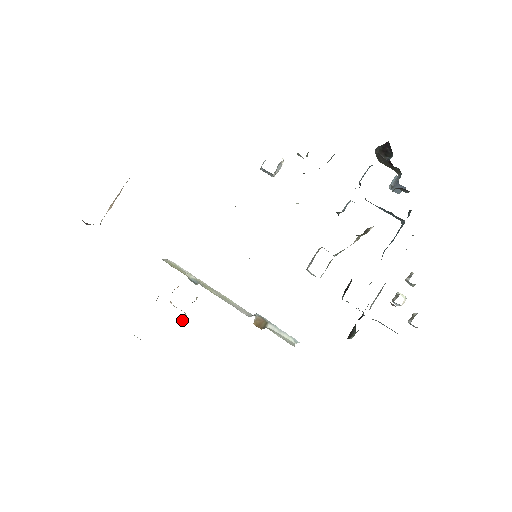
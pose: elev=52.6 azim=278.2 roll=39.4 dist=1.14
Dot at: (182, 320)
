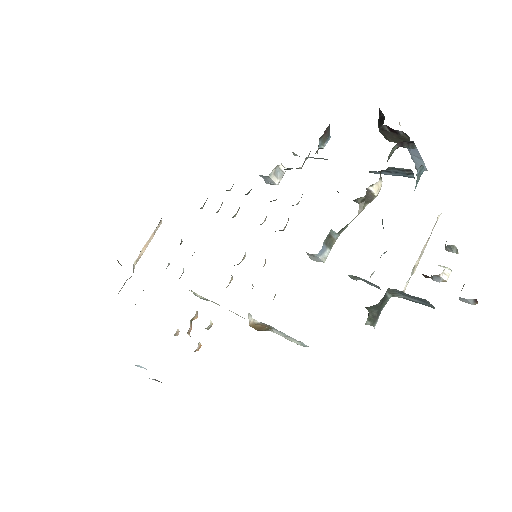
Dot at: occluded
